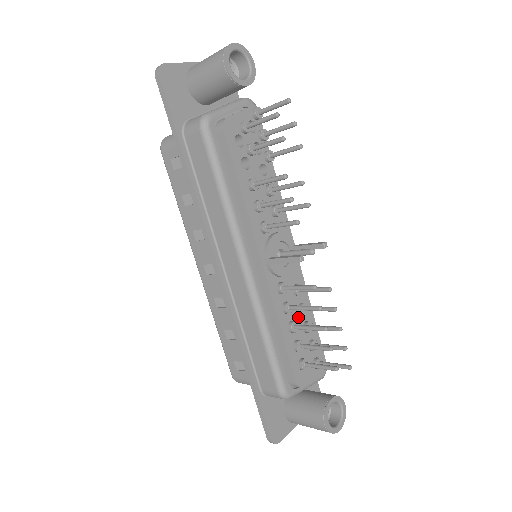
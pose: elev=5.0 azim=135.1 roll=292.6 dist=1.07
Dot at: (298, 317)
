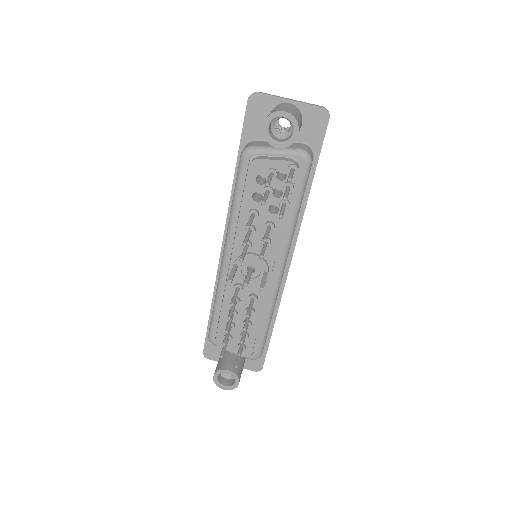
Dot at: (243, 312)
